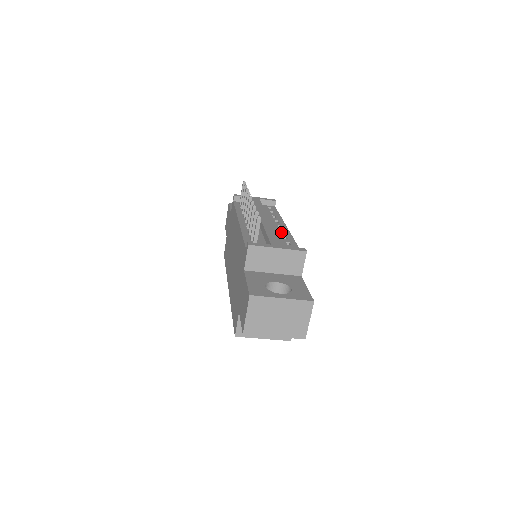
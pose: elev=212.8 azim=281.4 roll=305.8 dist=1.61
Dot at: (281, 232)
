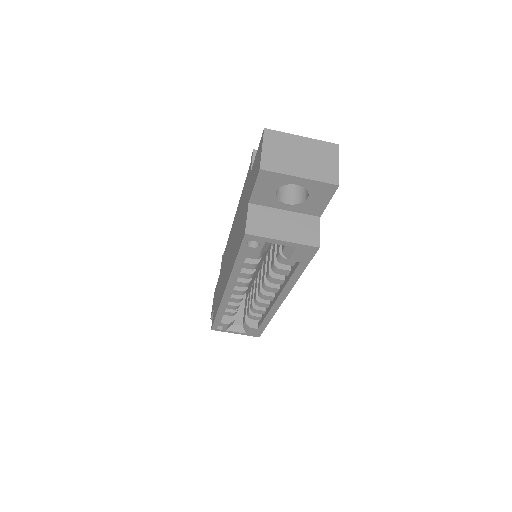
Dot at: occluded
